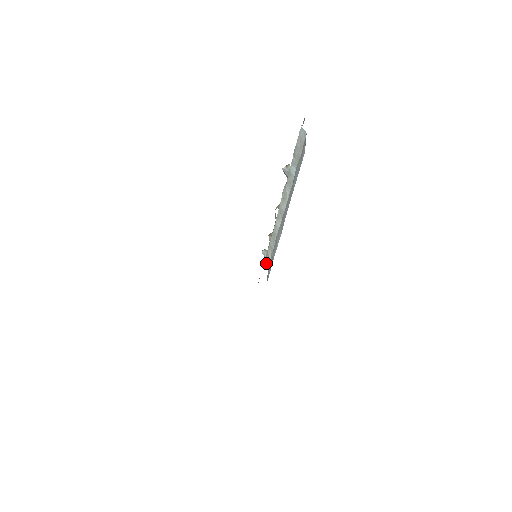
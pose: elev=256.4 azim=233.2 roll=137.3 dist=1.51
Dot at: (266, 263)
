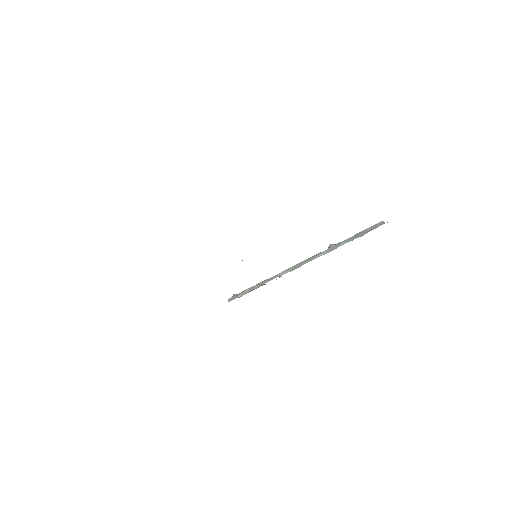
Dot at: (231, 299)
